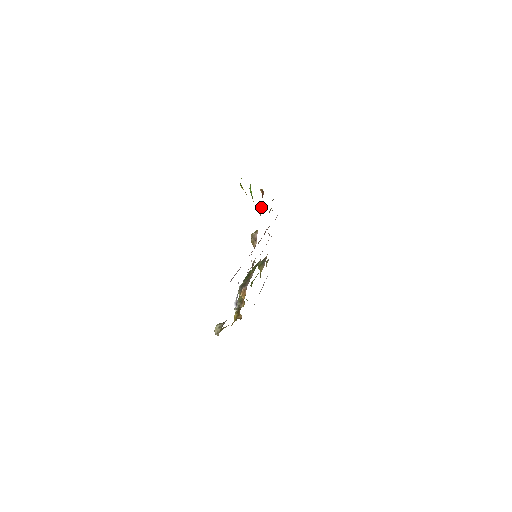
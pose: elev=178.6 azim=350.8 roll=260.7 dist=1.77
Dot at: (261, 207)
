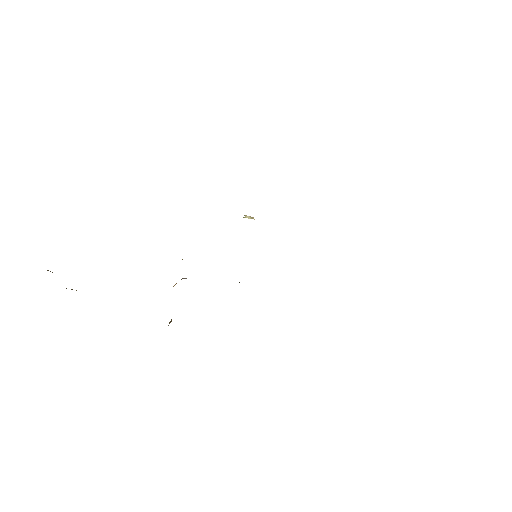
Dot at: occluded
